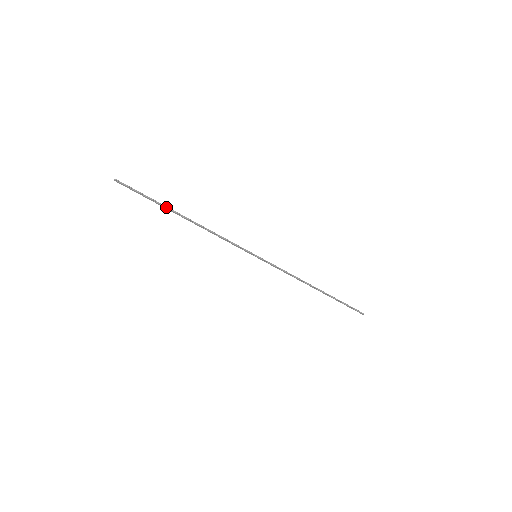
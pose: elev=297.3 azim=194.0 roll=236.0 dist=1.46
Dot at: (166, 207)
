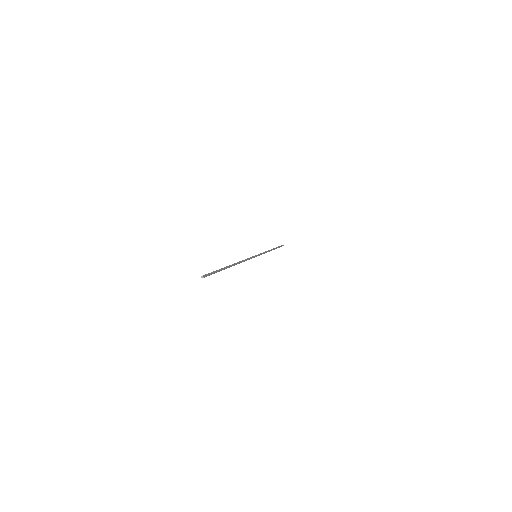
Dot at: (226, 268)
